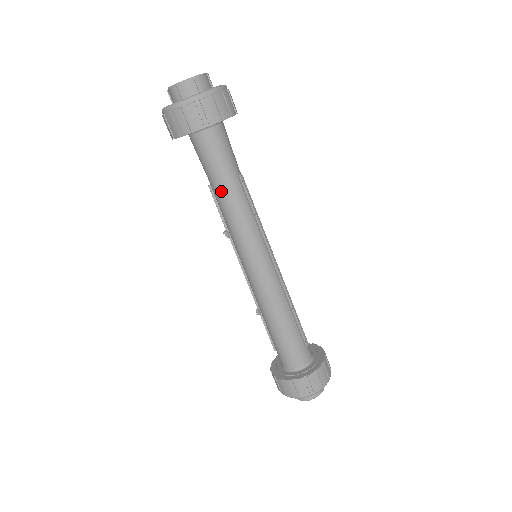
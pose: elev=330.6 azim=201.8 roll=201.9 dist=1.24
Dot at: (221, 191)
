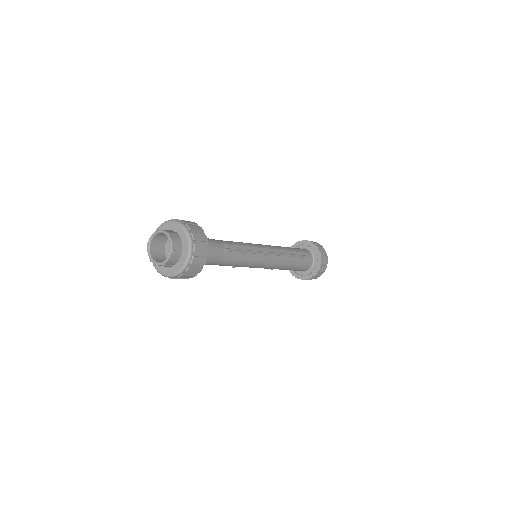
Dot at: (223, 265)
